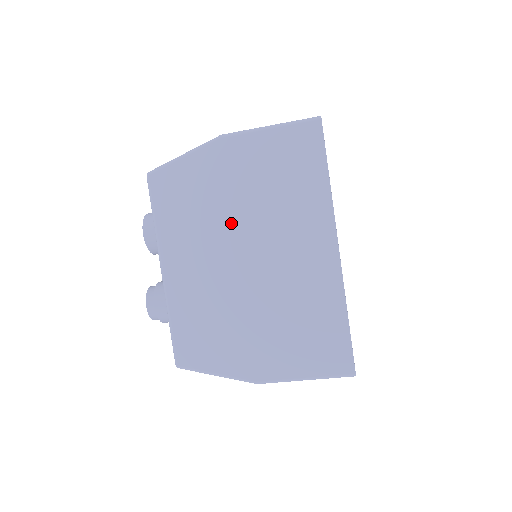
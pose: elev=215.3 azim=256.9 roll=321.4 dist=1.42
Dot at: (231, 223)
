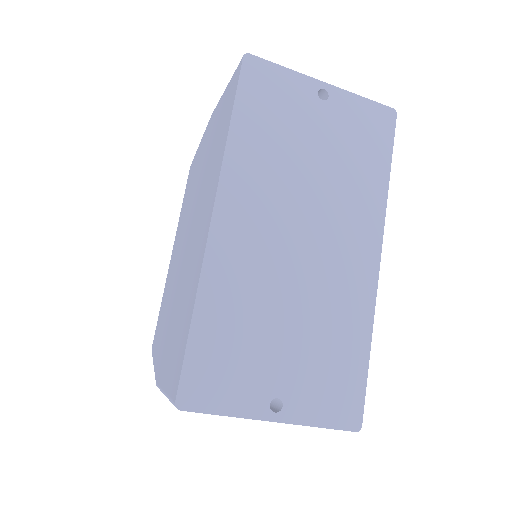
Dot at: (193, 200)
